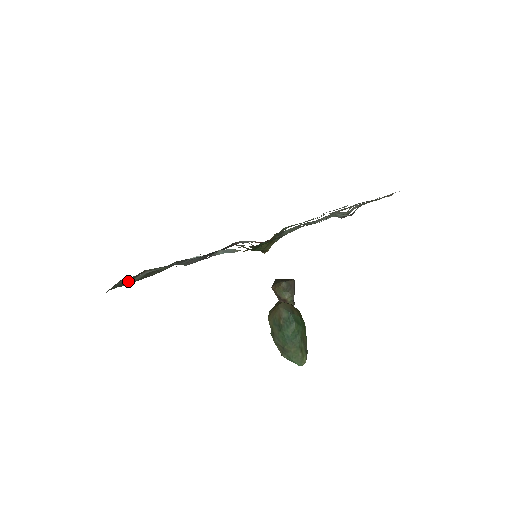
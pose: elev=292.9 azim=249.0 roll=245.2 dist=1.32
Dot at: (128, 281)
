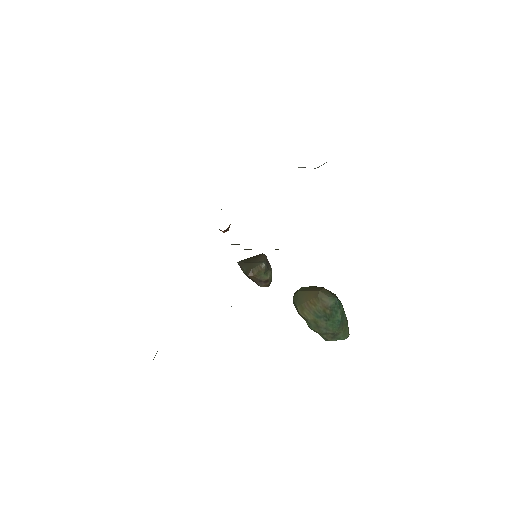
Dot at: occluded
